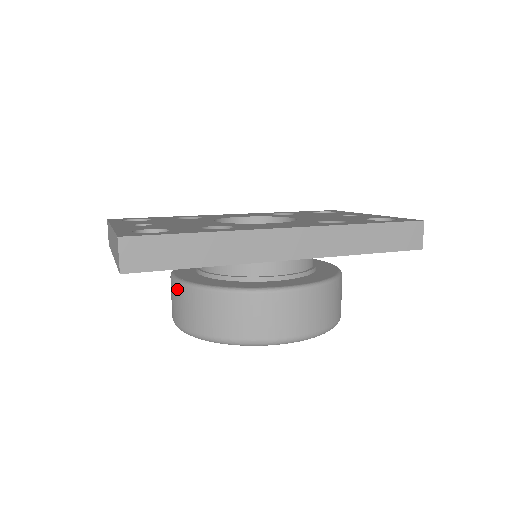
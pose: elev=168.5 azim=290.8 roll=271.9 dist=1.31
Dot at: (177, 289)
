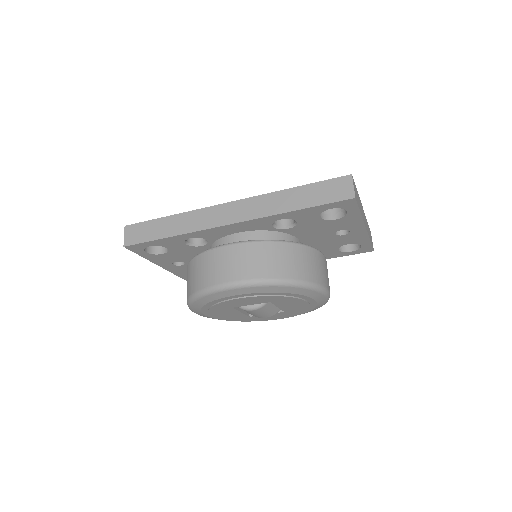
Dot at: occluded
